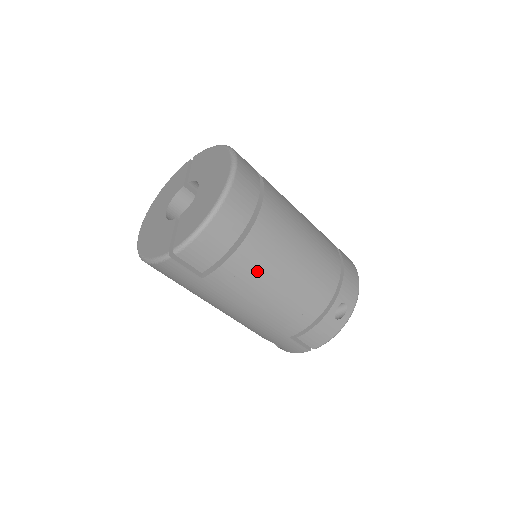
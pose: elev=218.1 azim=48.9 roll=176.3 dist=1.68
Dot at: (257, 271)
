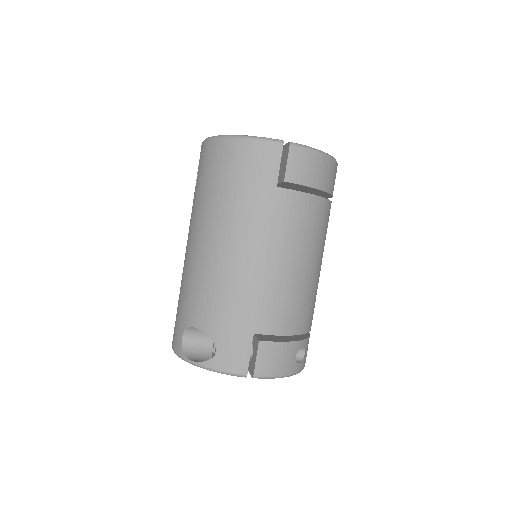
Dot at: (309, 230)
